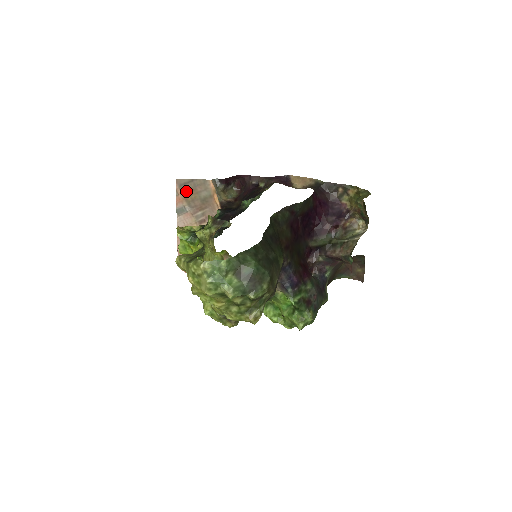
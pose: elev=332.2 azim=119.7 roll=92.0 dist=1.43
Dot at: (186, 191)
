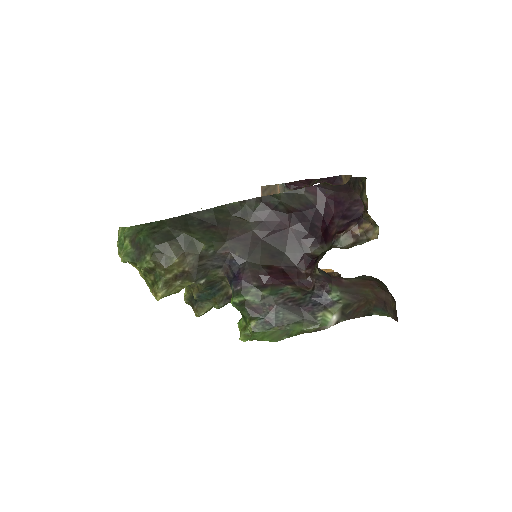
Dot at: occluded
